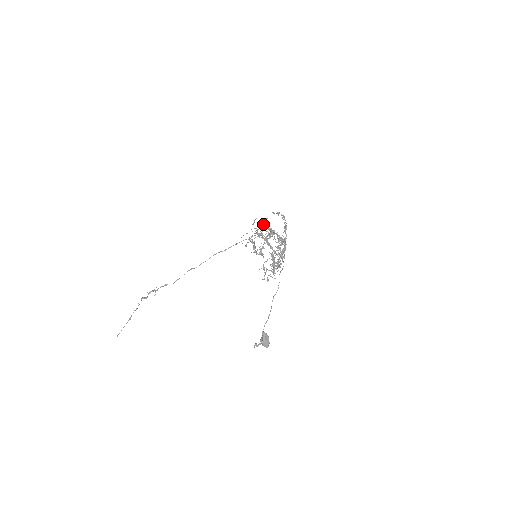
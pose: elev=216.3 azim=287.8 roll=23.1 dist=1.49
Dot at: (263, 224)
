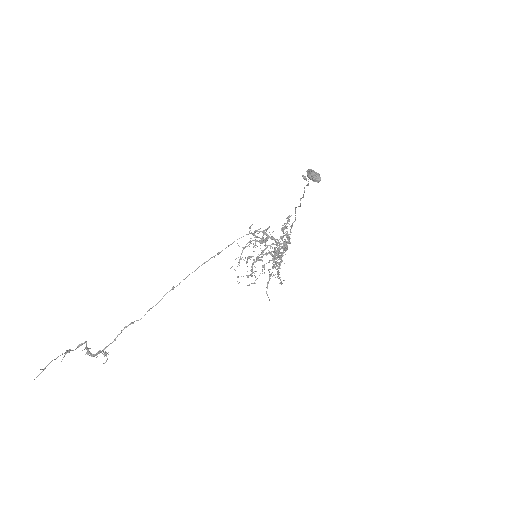
Dot at: occluded
